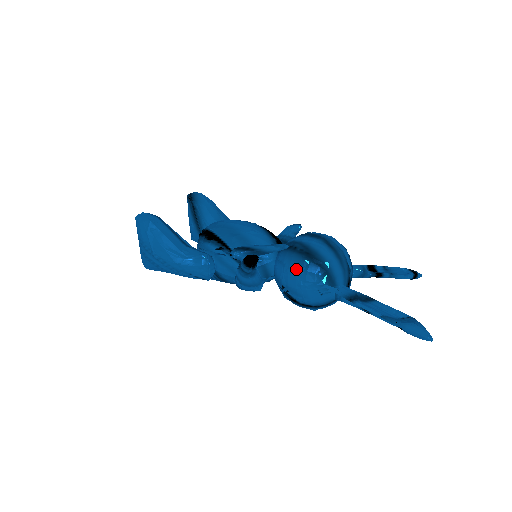
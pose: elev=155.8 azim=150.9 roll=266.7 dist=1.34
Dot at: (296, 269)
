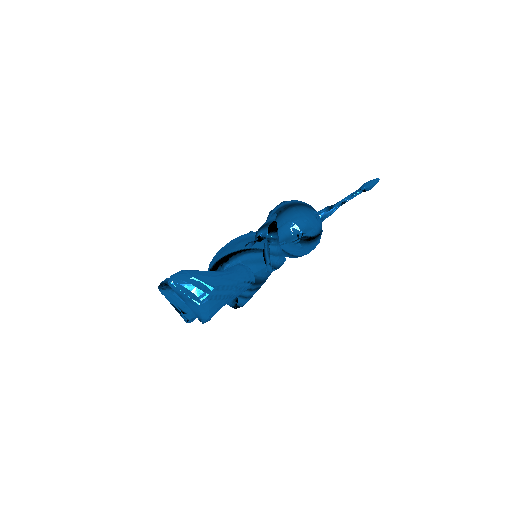
Dot at: (295, 215)
